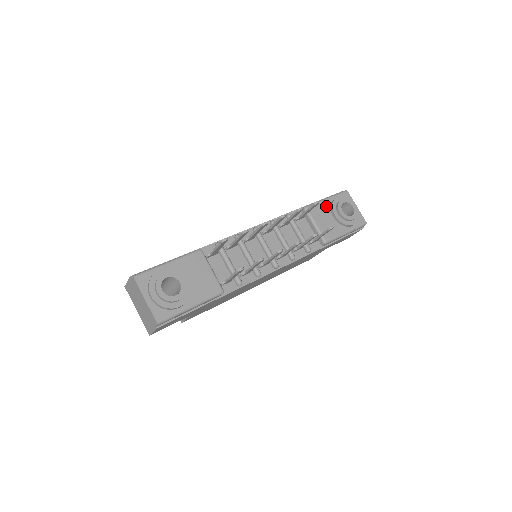
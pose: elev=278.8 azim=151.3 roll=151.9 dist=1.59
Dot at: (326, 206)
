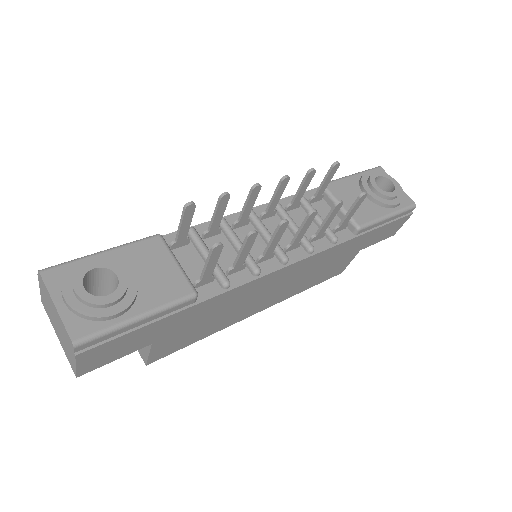
Dot at: (353, 183)
